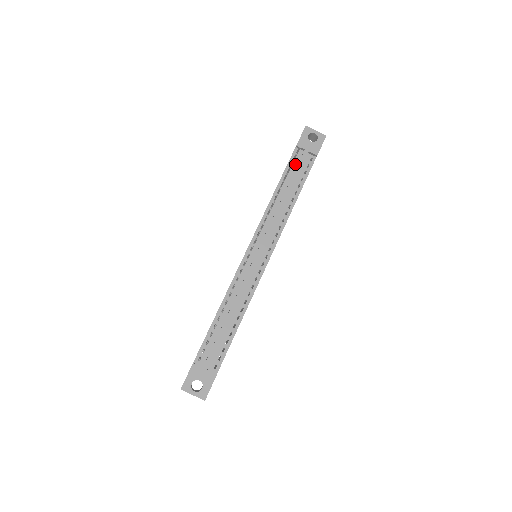
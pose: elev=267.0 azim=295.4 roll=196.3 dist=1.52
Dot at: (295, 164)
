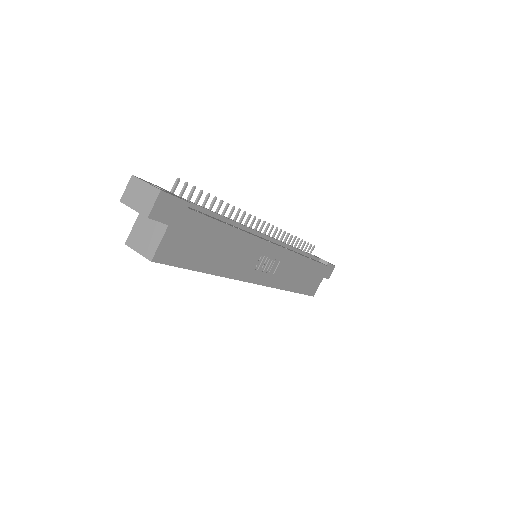
Dot at: occluded
